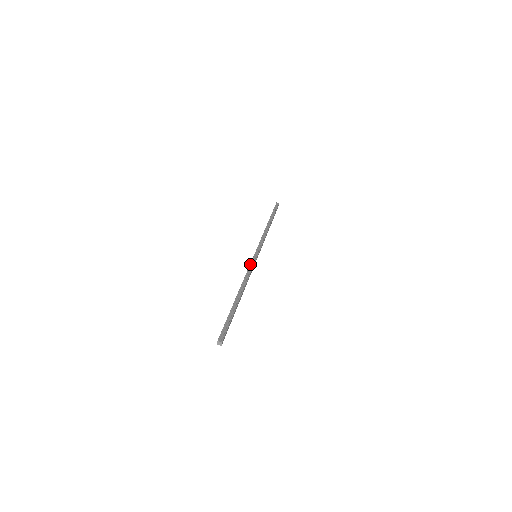
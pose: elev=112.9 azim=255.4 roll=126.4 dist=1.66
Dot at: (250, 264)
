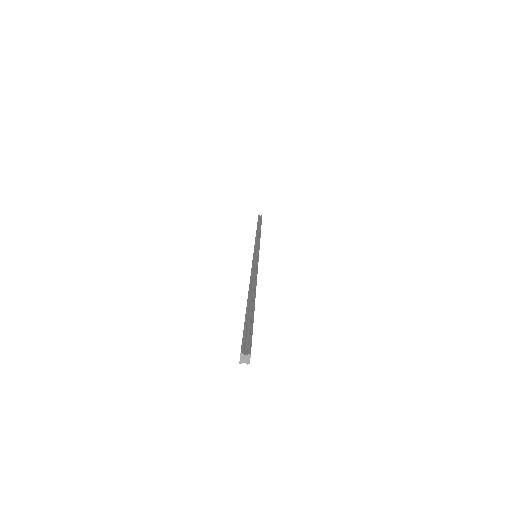
Dot at: (252, 261)
